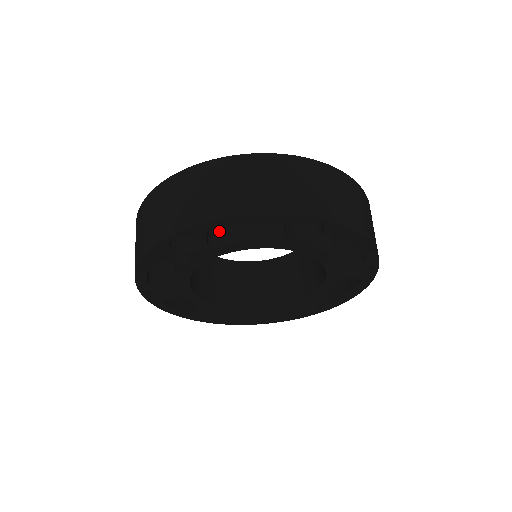
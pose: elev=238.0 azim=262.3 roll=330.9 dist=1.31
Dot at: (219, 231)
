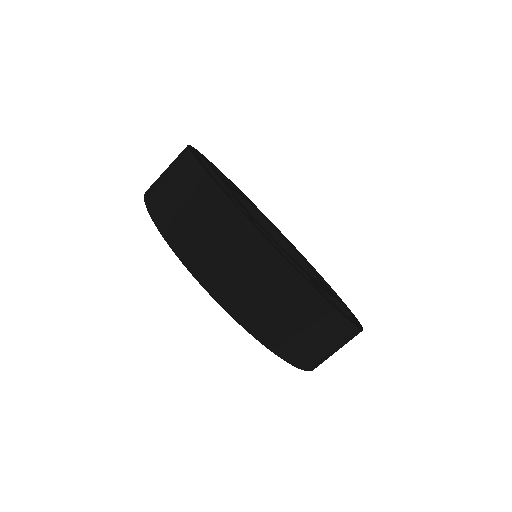
Dot at: occluded
